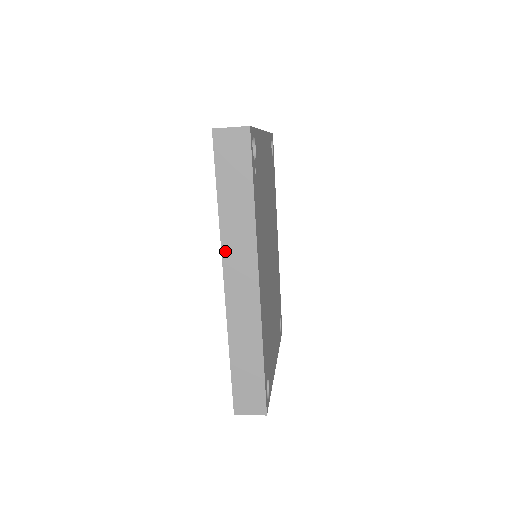
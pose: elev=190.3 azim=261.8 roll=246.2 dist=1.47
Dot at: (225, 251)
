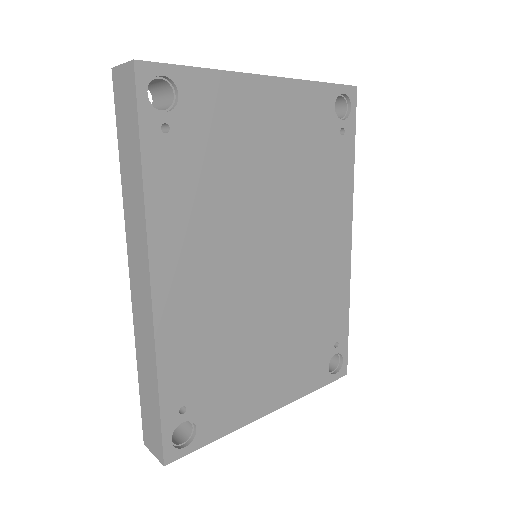
Dot at: (128, 234)
